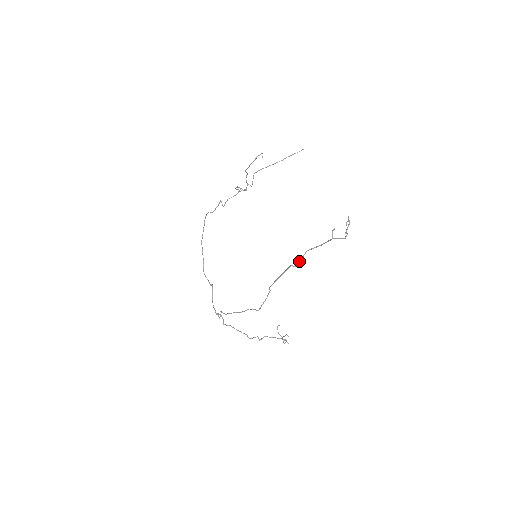
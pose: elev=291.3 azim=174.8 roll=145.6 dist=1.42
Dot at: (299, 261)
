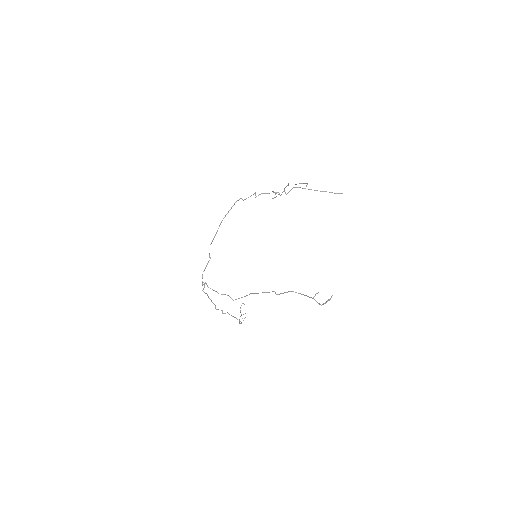
Dot at: (282, 293)
